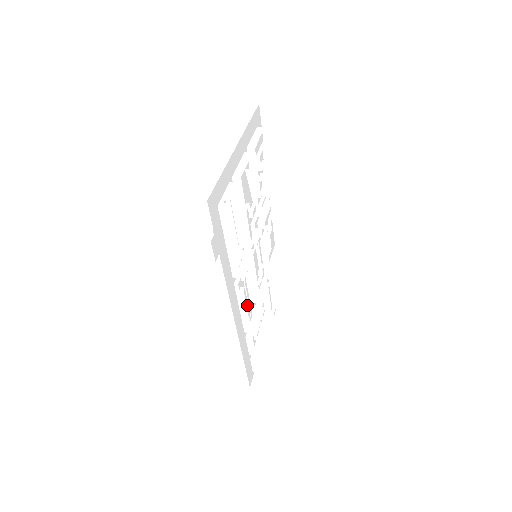
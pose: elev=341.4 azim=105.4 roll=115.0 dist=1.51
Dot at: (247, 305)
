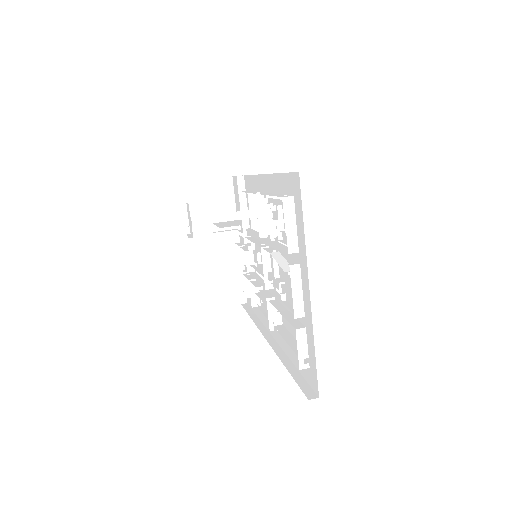
Dot at: occluded
